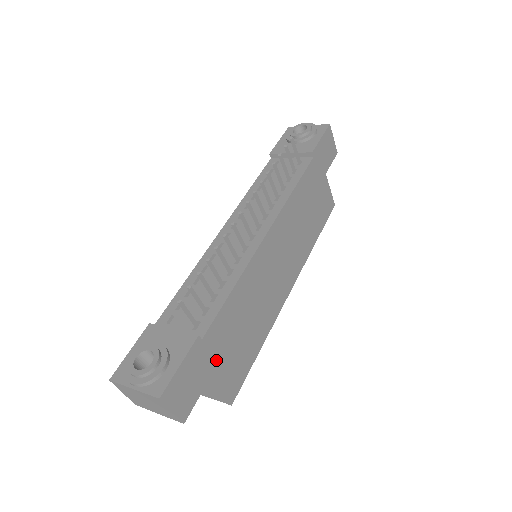
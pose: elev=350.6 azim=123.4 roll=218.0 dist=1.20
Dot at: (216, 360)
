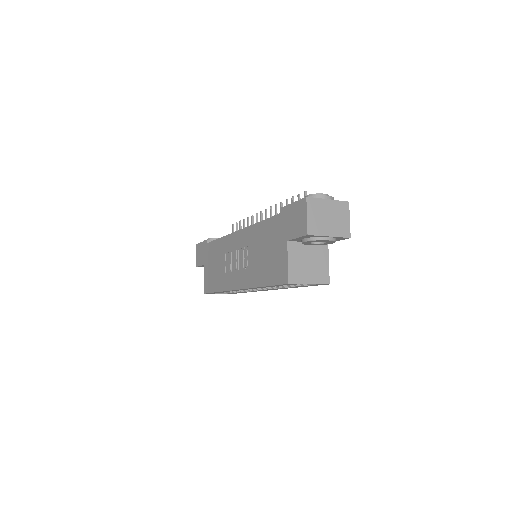
Dot at: occluded
